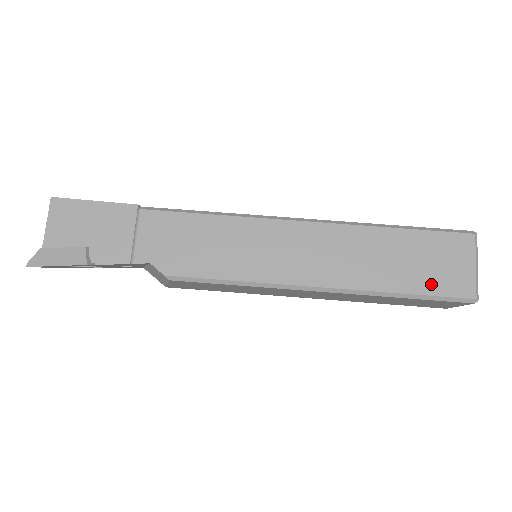
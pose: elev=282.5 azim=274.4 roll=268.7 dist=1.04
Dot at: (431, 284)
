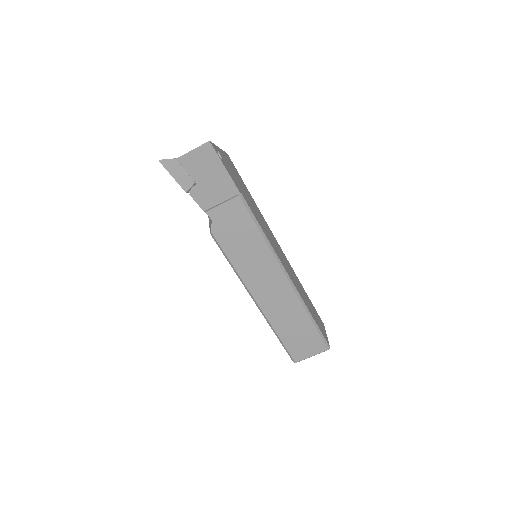
Dot at: (291, 345)
